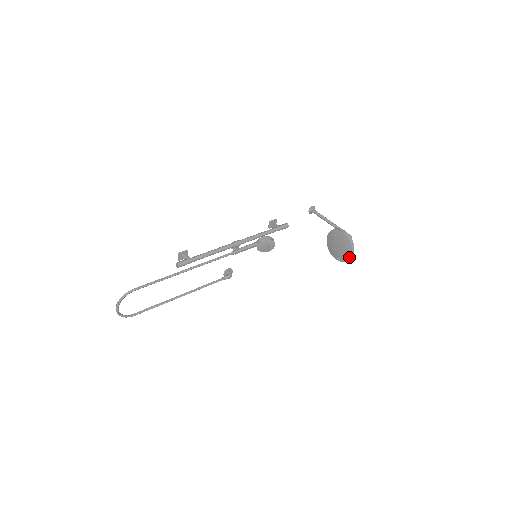
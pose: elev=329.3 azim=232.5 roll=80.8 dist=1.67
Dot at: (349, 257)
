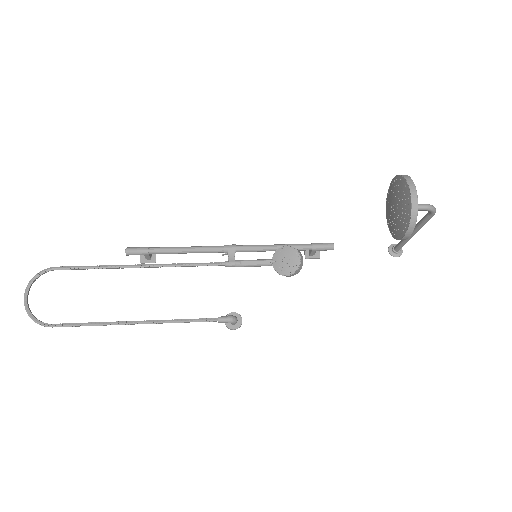
Dot at: (409, 200)
